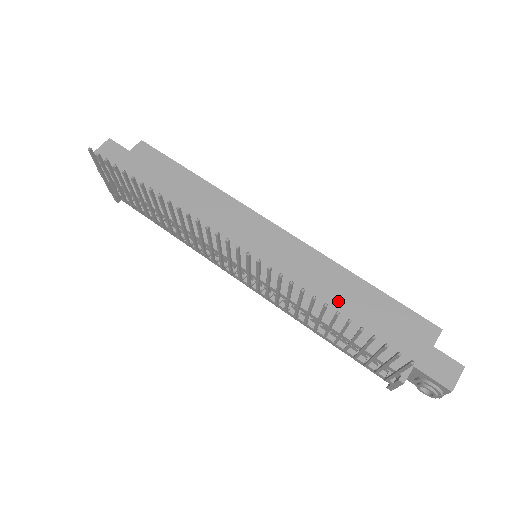
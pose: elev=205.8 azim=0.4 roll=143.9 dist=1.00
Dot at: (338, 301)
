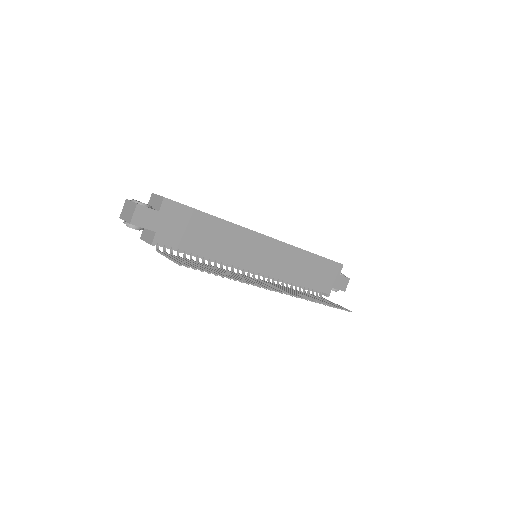
Dot at: (303, 270)
